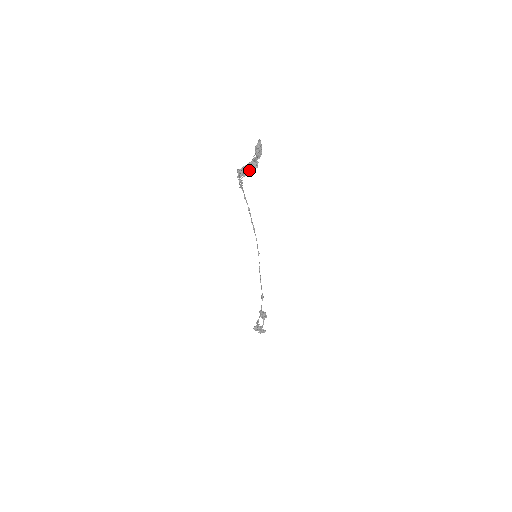
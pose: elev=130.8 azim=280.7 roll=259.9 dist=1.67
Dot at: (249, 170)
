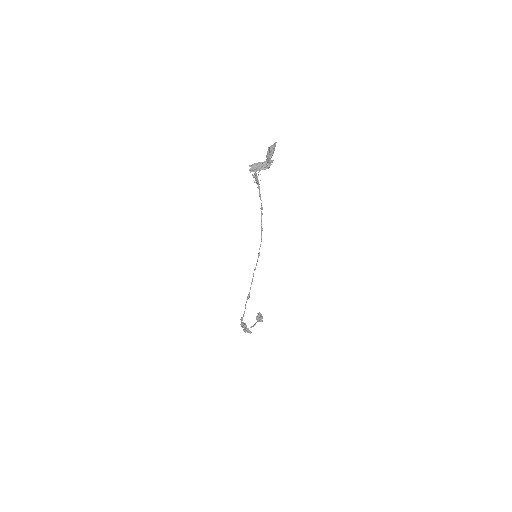
Dot at: (259, 168)
